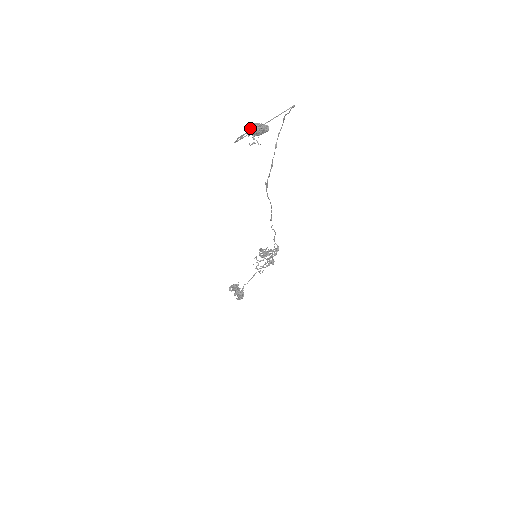
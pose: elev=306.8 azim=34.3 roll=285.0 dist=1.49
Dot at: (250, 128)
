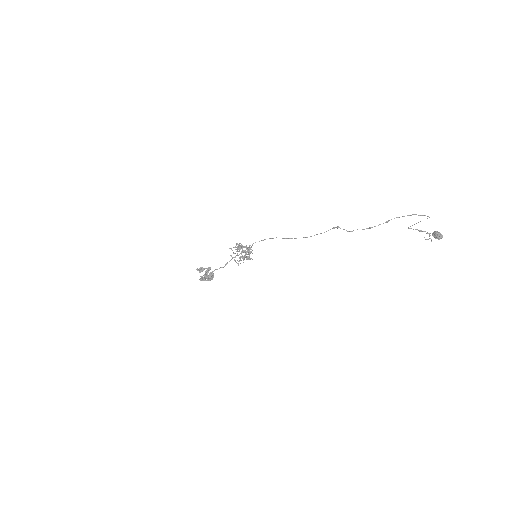
Dot at: (439, 235)
